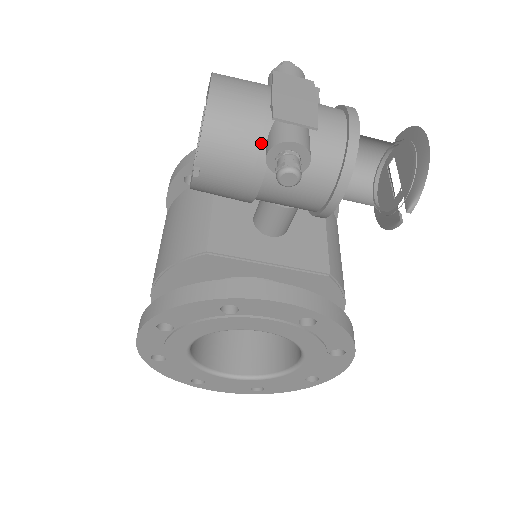
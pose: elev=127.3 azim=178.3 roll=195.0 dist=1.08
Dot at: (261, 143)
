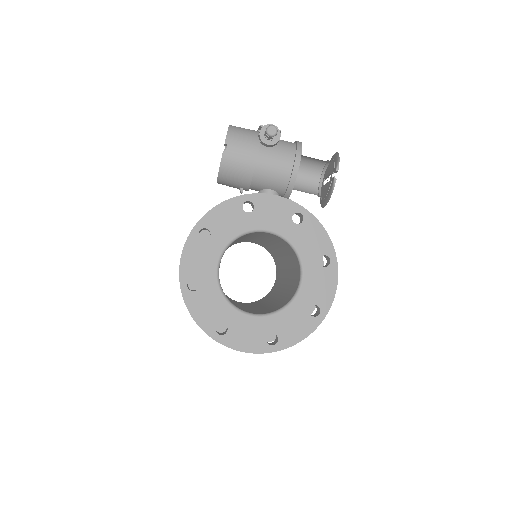
Dot at: (256, 135)
